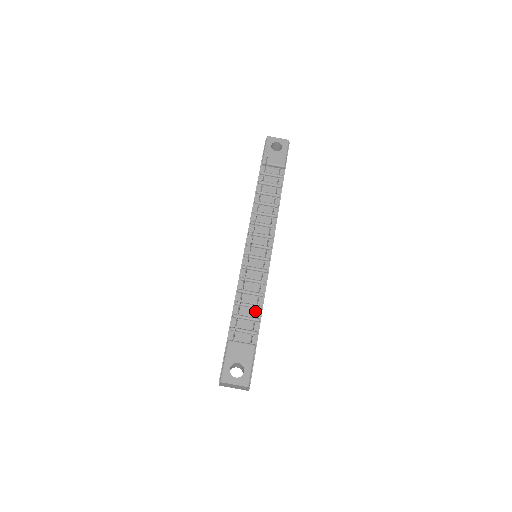
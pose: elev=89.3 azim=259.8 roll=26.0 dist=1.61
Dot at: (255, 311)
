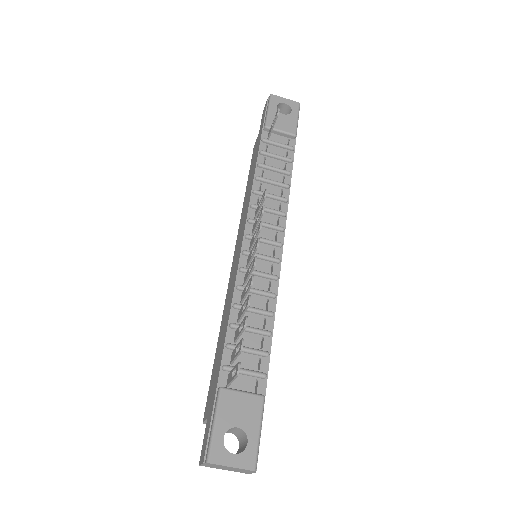
Dot at: occluded
